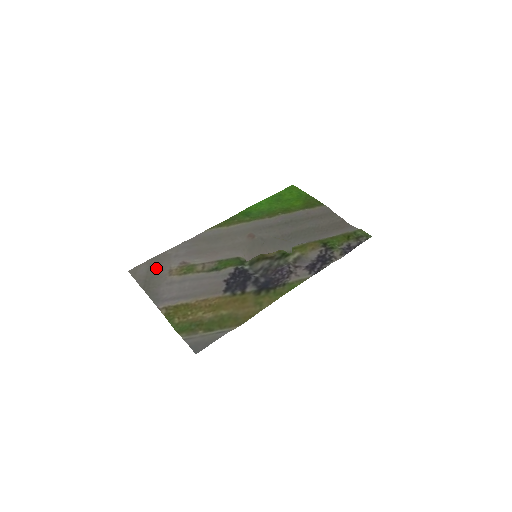
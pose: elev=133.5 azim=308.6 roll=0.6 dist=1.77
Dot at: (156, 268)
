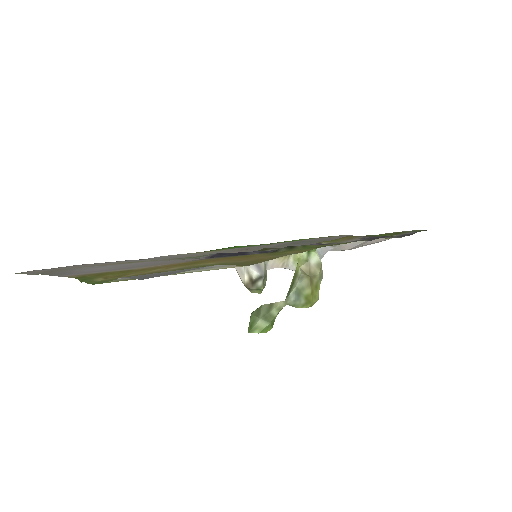
Dot at: (72, 267)
